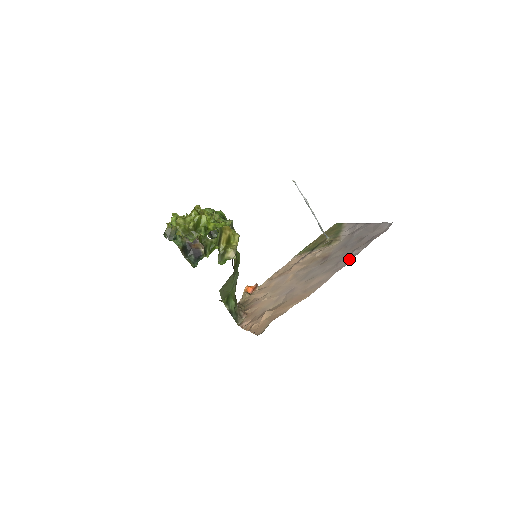
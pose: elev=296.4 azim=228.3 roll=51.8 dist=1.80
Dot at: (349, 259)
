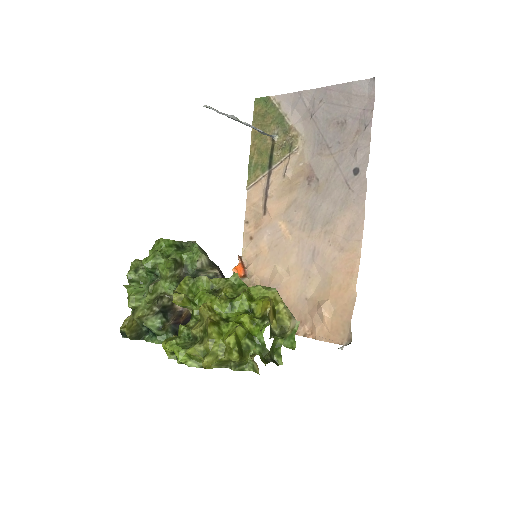
Dot at: (363, 173)
